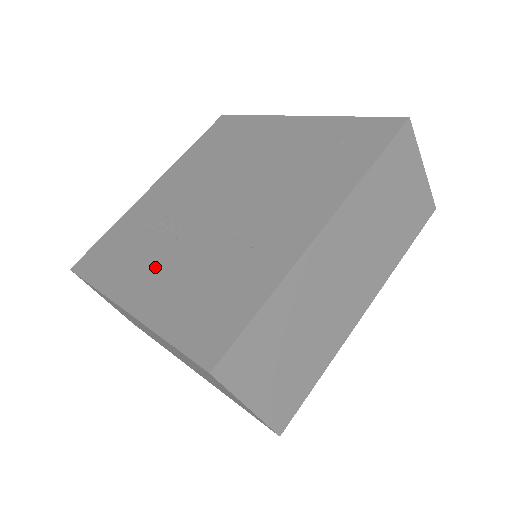
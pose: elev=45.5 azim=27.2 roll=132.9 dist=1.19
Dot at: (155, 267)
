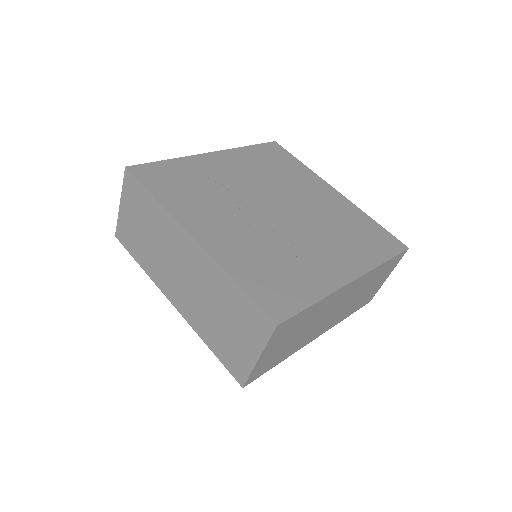
Dot at: (222, 223)
